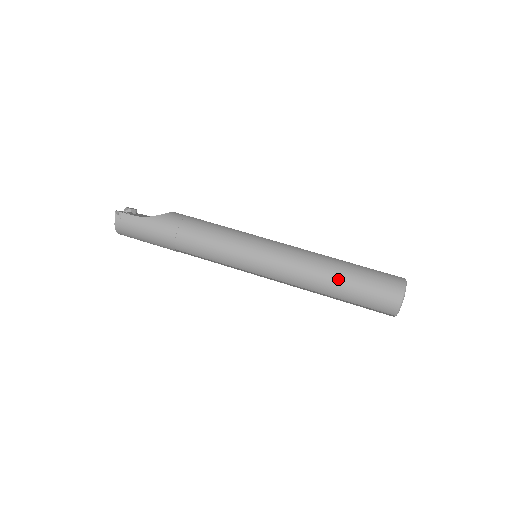
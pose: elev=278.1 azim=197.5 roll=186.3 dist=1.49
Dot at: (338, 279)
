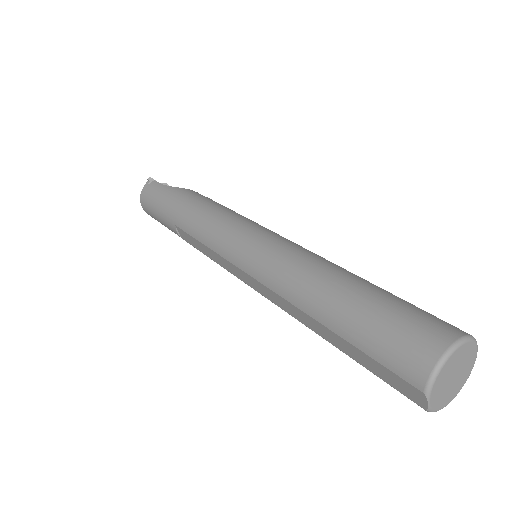
Dot at: (341, 289)
